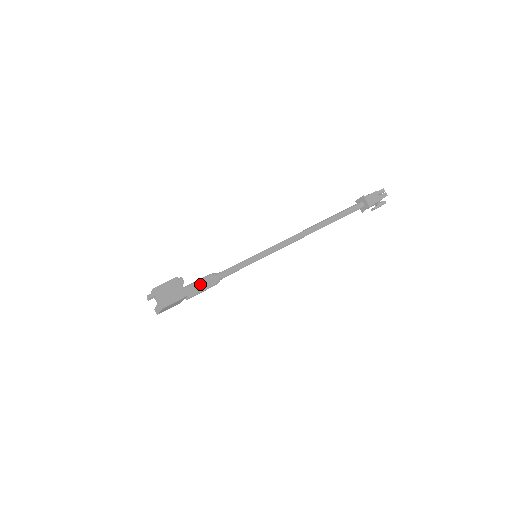
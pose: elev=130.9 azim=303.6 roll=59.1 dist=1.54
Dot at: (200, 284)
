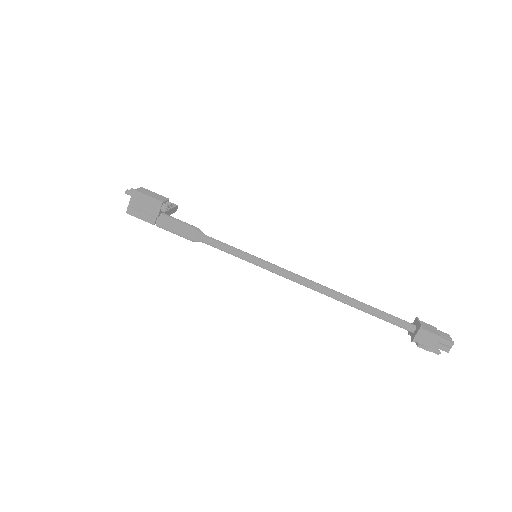
Dot at: (176, 227)
